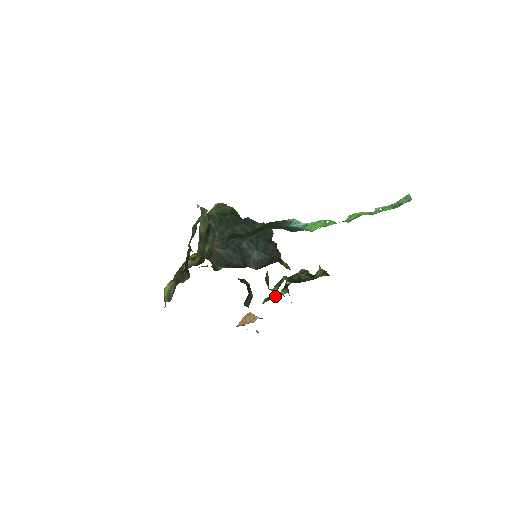
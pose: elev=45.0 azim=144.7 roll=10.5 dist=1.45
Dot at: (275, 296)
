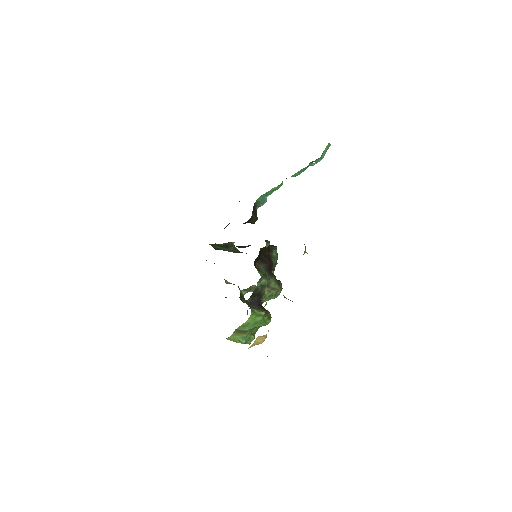
Dot at: occluded
